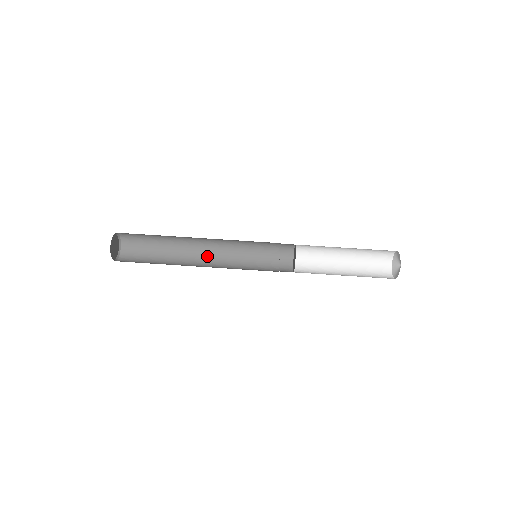
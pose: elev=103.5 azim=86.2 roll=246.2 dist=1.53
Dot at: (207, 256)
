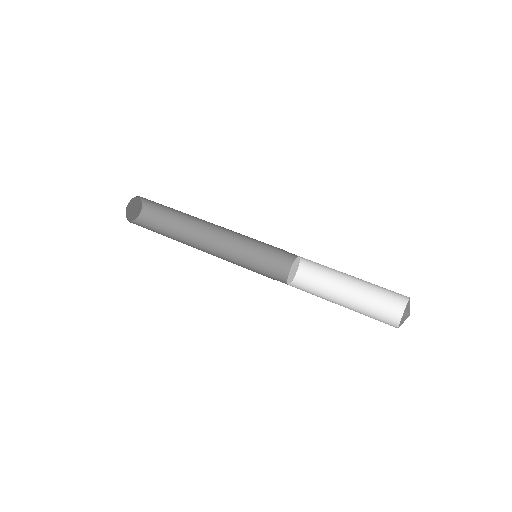
Dot at: (211, 248)
